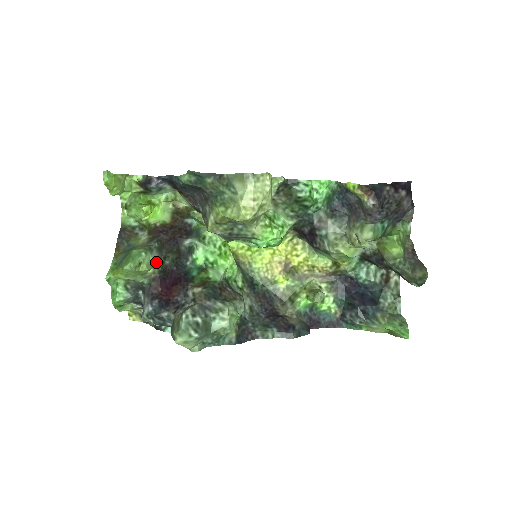
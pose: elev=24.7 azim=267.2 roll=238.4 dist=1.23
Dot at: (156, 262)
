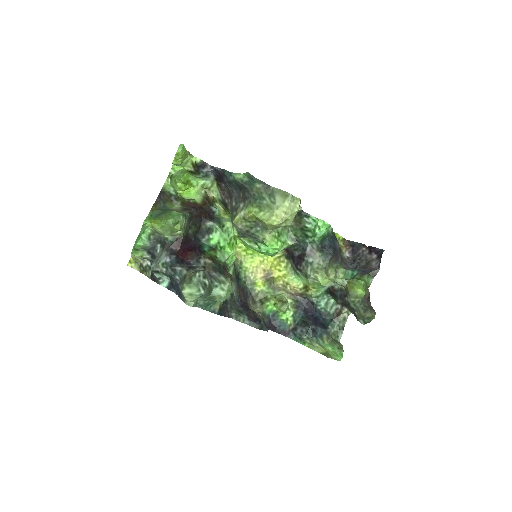
Dot at: (185, 227)
